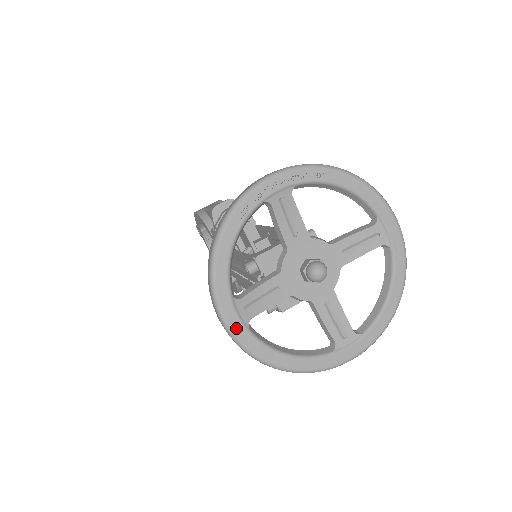
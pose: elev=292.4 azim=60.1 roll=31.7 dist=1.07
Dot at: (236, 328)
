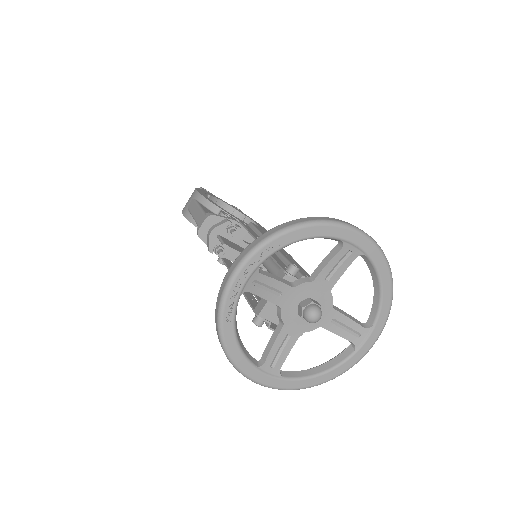
Dot at: (272, 383)
